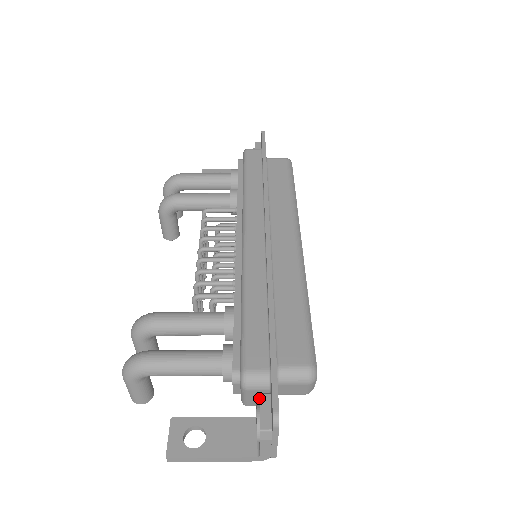
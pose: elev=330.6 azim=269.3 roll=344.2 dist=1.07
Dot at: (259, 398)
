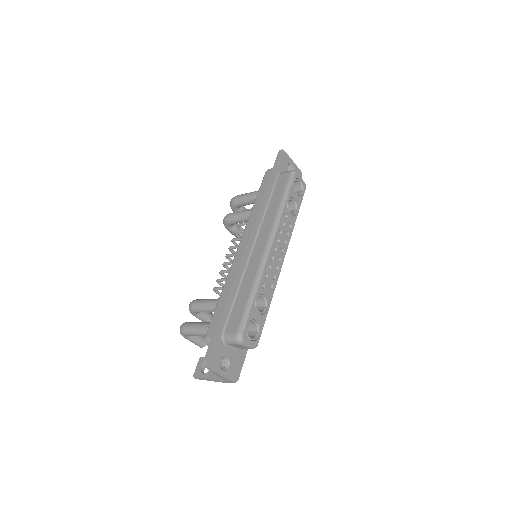
Dot at: occluded
